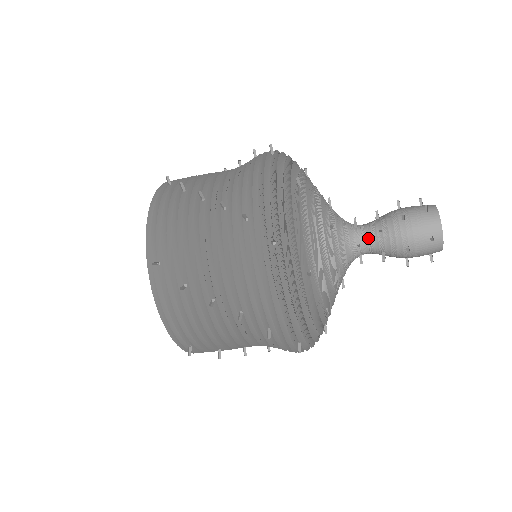
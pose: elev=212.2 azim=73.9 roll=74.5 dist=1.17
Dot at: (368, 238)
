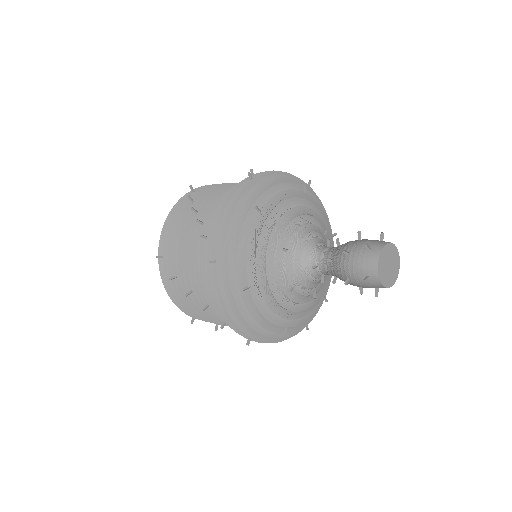
Dot at: (329, 274)
